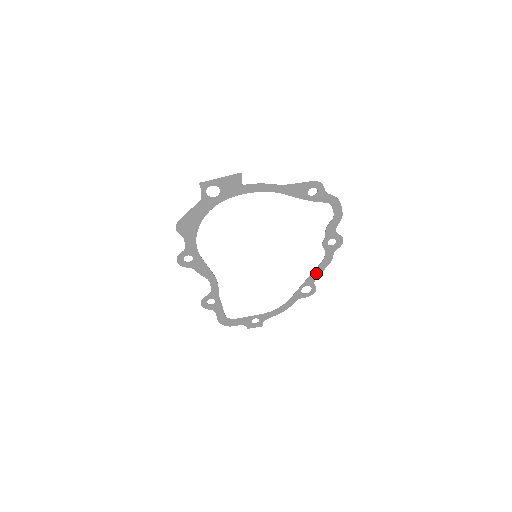
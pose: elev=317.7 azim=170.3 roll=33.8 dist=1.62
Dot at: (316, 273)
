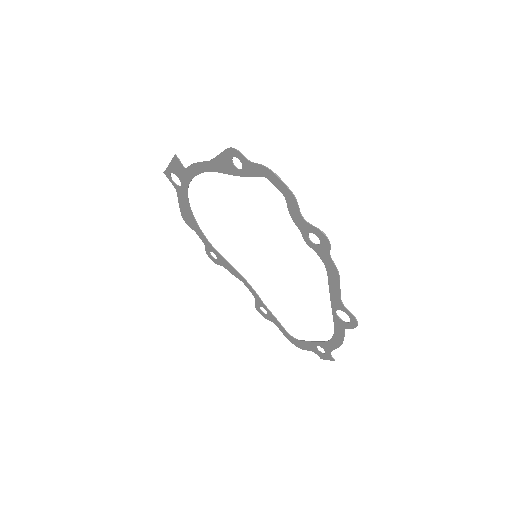
Dot at: (334, 290)
